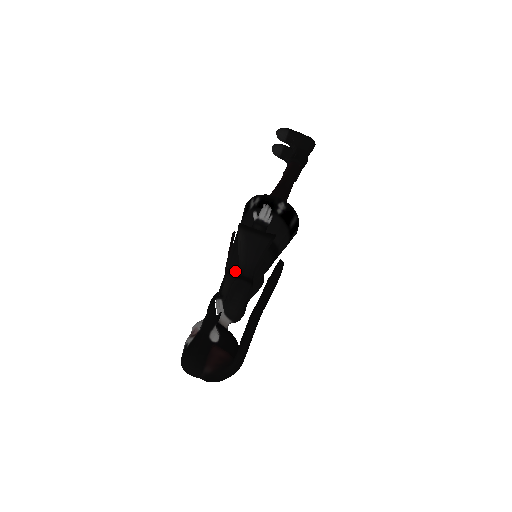
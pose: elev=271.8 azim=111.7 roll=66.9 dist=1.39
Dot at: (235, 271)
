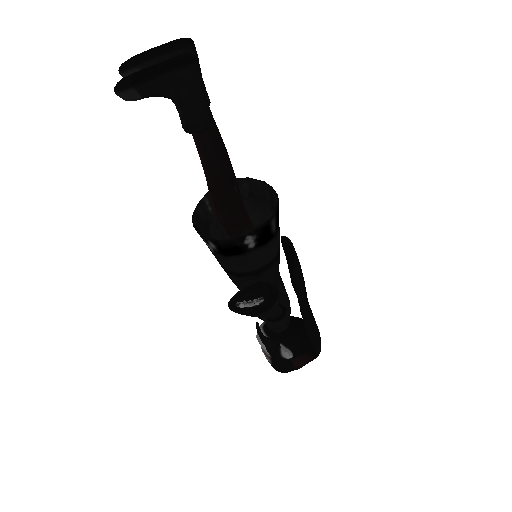
Dot at: occluded
